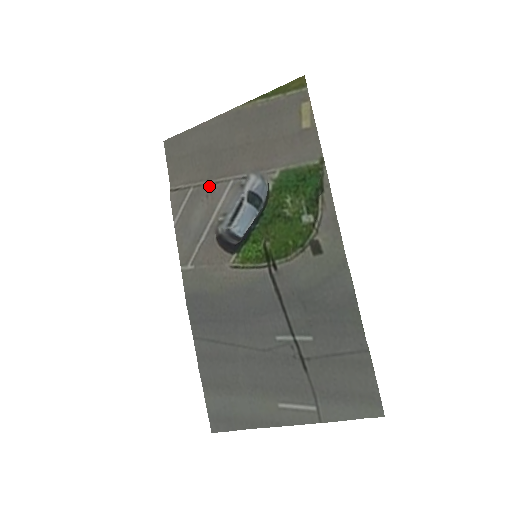
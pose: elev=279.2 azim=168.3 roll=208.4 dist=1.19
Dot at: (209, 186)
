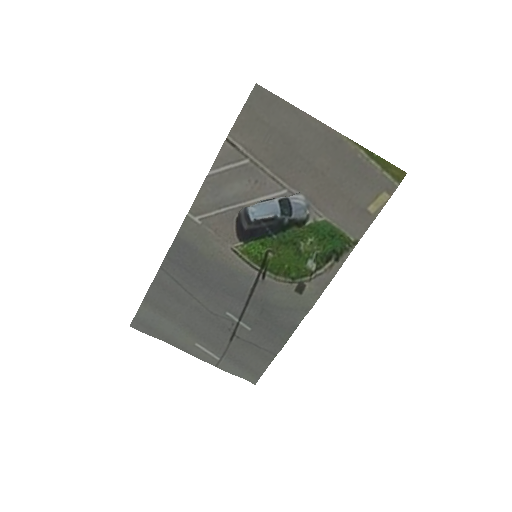
Dot at: (265, 175)
